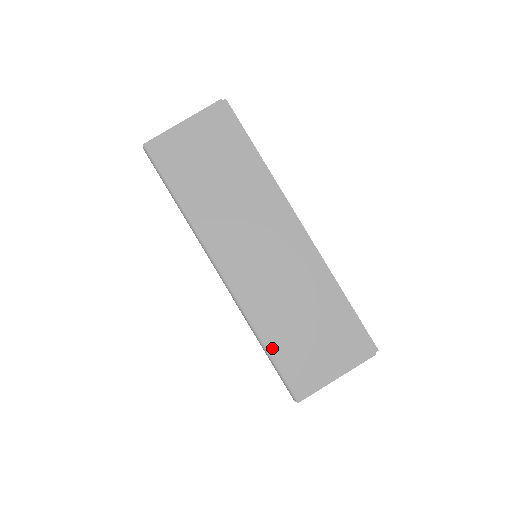
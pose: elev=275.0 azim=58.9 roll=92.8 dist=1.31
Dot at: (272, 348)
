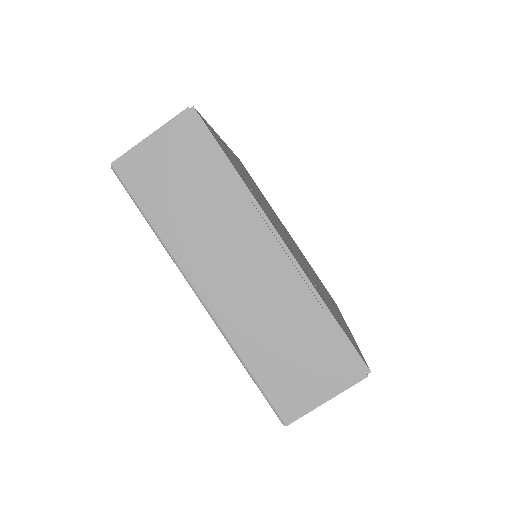
Dot at: (256, 372)
